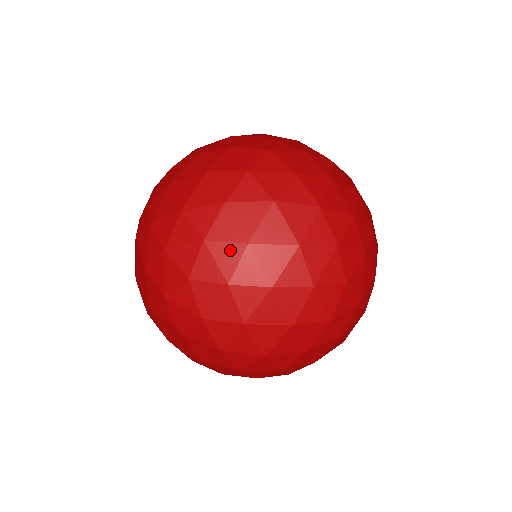
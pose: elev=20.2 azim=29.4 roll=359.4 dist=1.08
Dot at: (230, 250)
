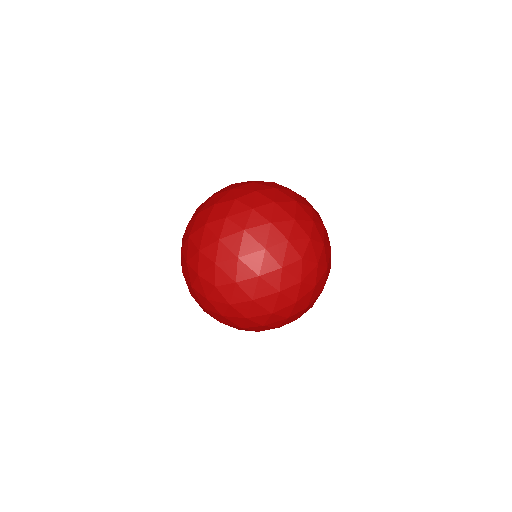
Dot at: (319, 246)
